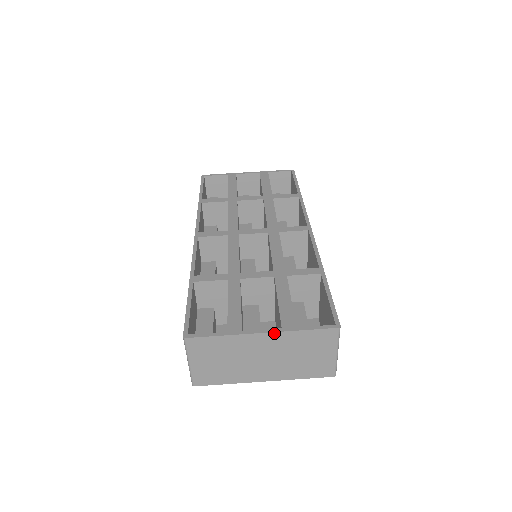
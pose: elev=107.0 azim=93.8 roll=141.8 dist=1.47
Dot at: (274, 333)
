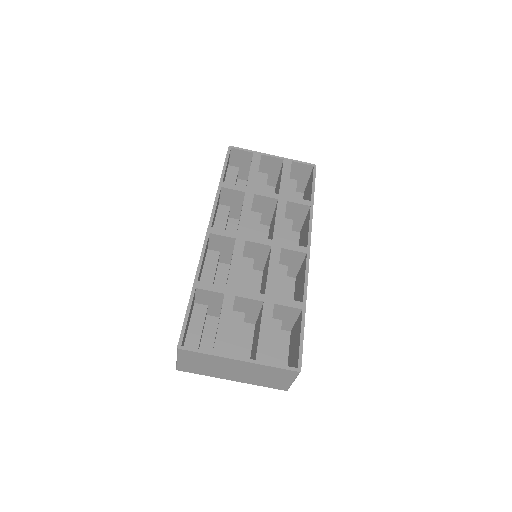
Dot at: (249, 362)
